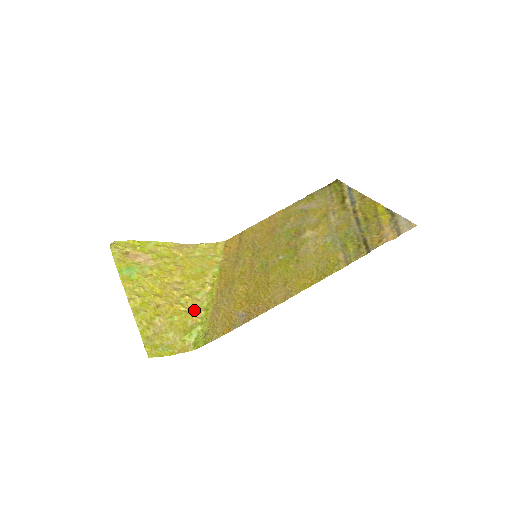
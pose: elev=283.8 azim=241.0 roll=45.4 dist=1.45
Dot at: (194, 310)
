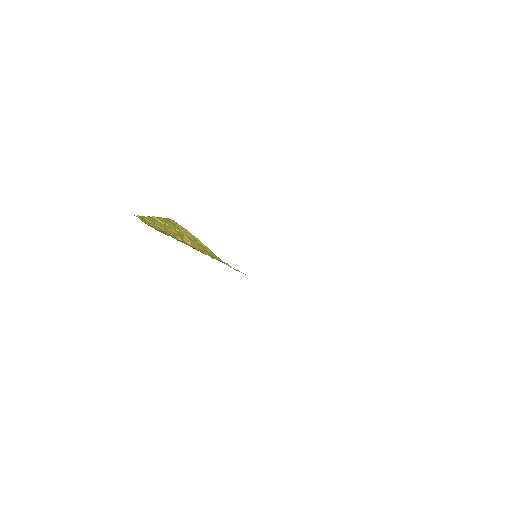
Dot at: occluded
